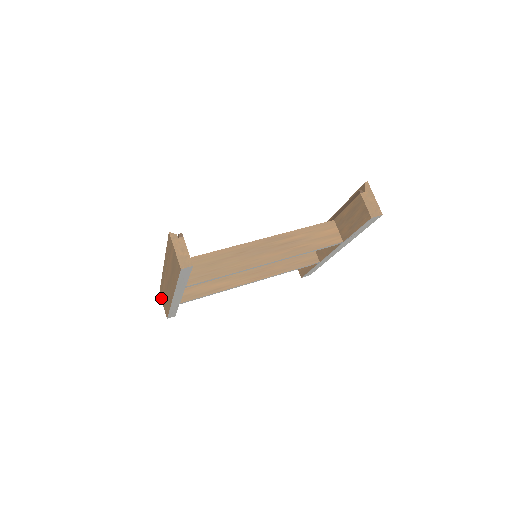
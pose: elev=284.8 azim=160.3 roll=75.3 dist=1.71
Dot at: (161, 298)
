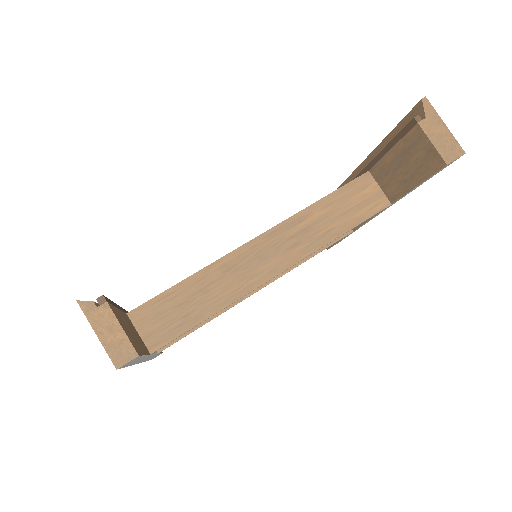
Dot at: occluded
